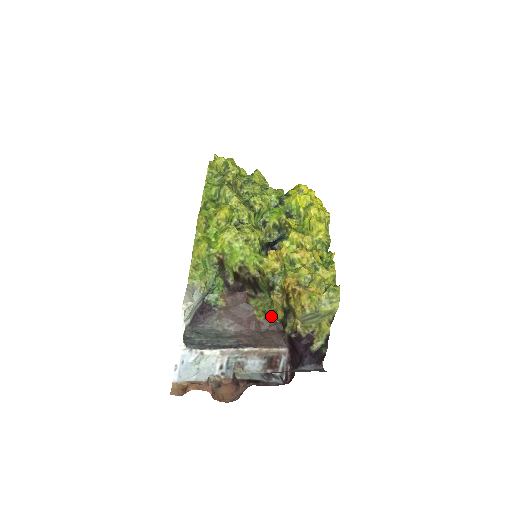
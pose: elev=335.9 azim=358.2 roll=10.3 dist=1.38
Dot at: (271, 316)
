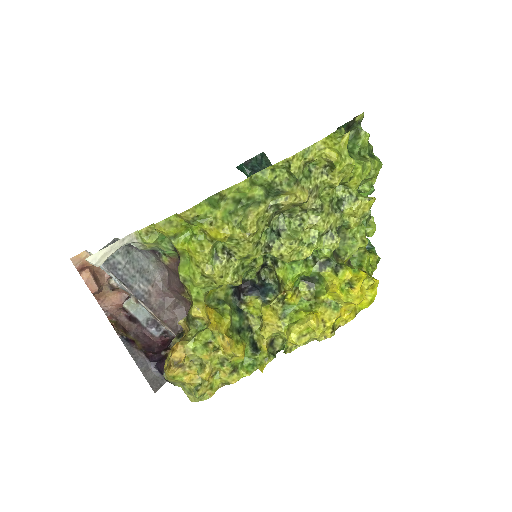
Dot at: occluded
